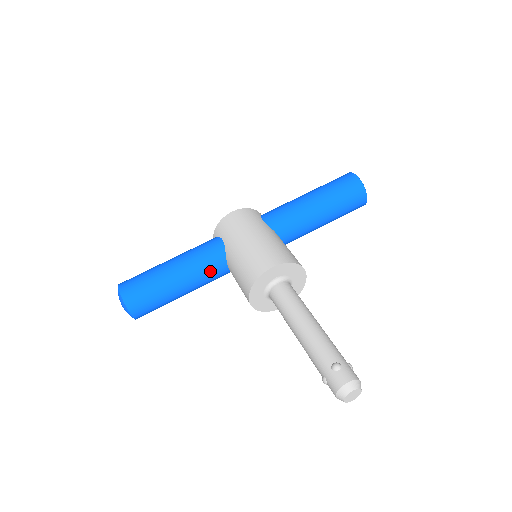
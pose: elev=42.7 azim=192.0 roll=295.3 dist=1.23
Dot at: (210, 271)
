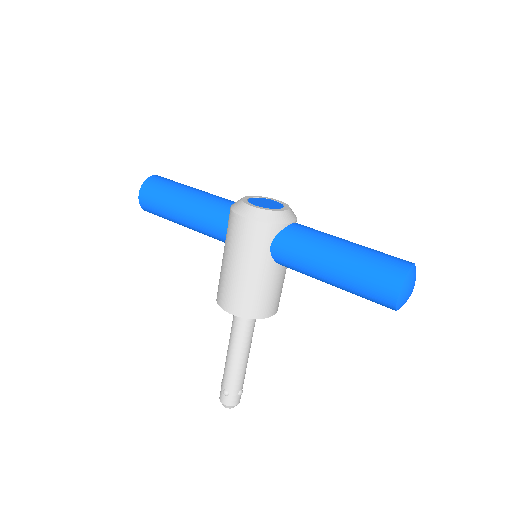
Dot at: (212, 237)
